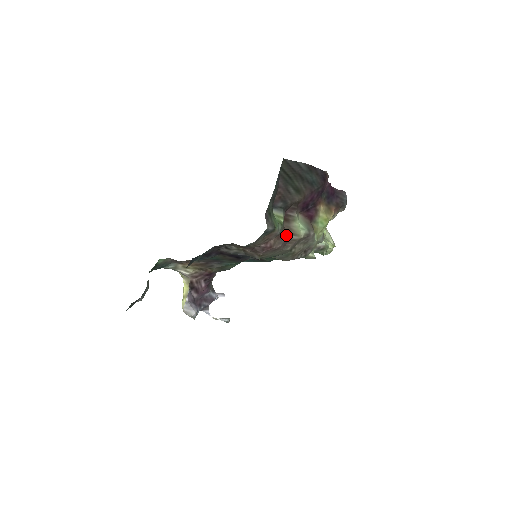
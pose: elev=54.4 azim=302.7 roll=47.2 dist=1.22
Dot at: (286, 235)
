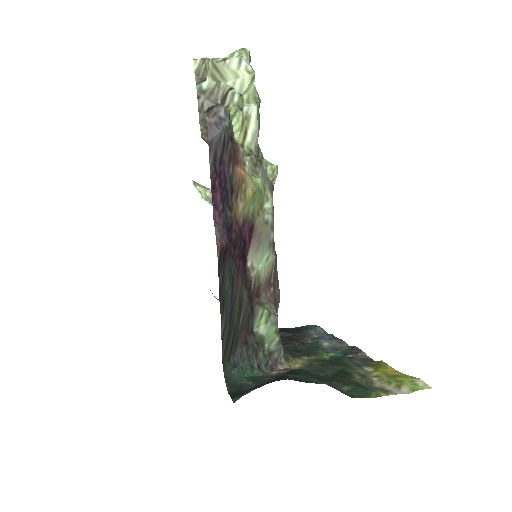
Dot at: (272, 287)
